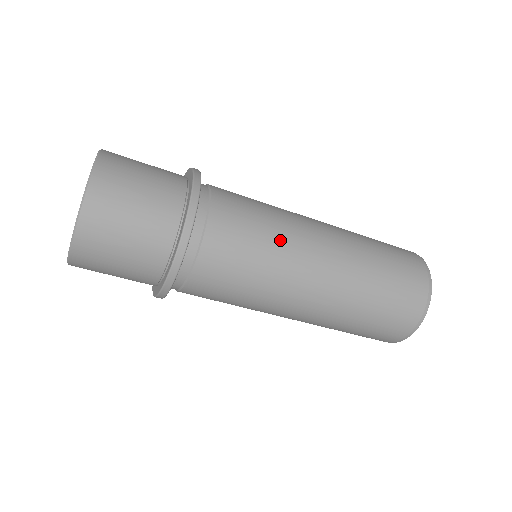
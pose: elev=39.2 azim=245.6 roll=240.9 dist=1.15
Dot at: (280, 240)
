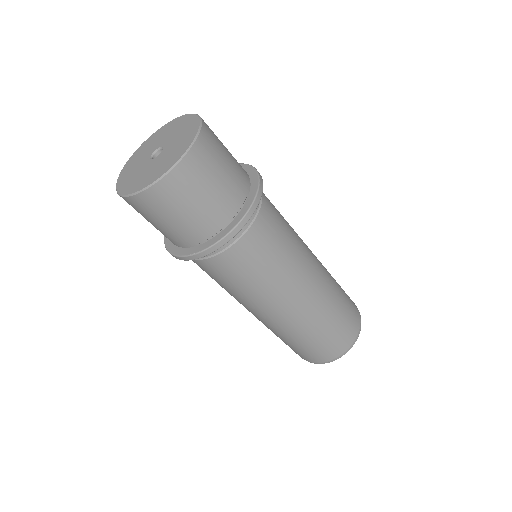
Dot at: (271, 283)
